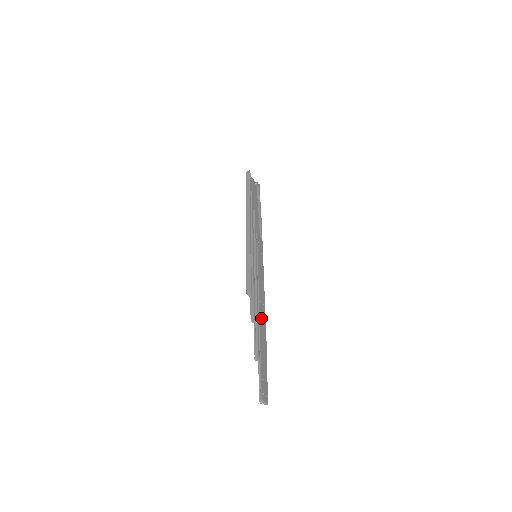
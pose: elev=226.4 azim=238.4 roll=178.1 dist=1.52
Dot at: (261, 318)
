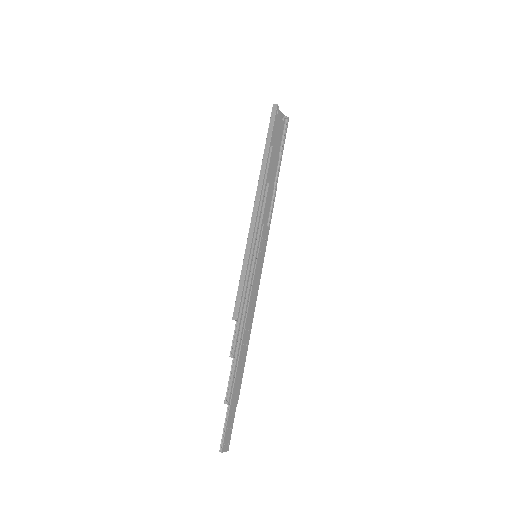
Dot at: (242, 352)
